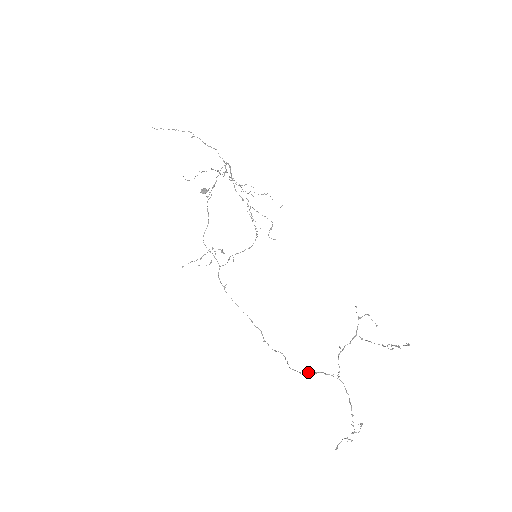
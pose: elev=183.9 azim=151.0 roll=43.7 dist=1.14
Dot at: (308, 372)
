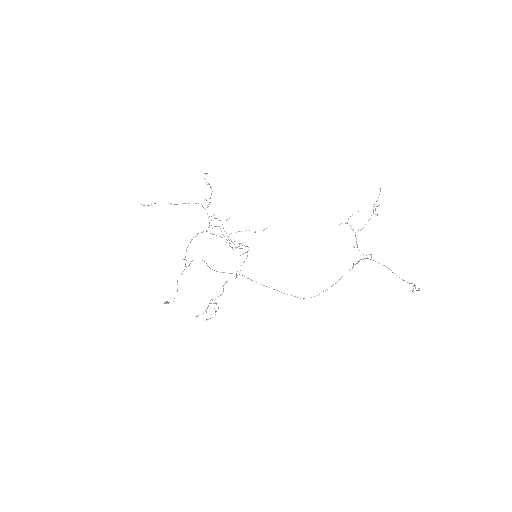
Dot at: (354, 264)
